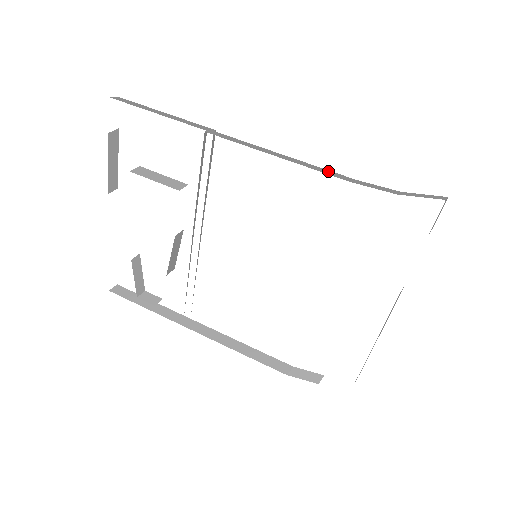
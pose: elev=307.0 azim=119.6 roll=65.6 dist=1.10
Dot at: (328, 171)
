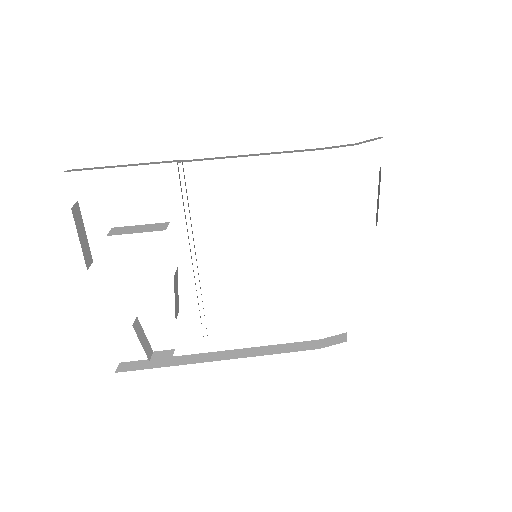
Dot at: (296, 151)
